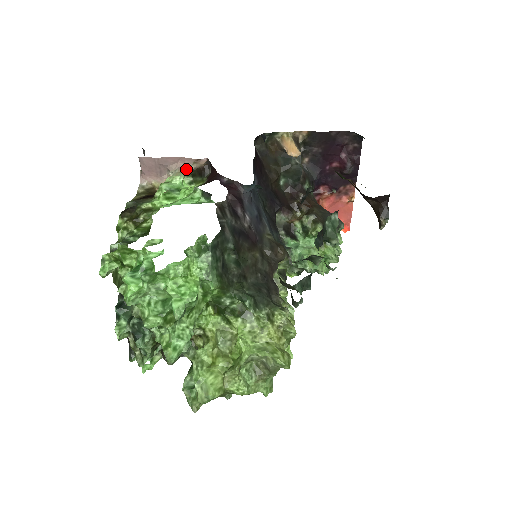
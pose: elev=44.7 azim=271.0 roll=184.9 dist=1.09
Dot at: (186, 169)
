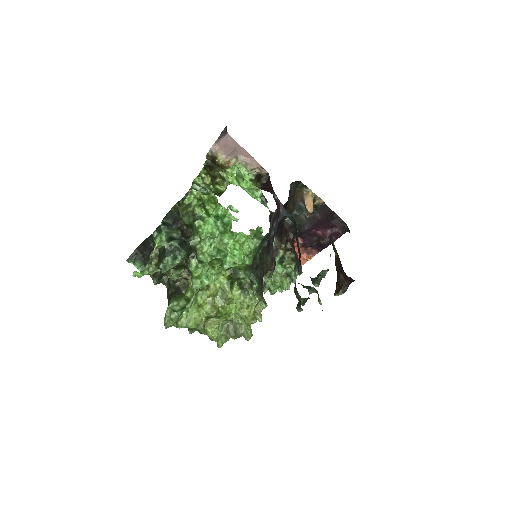
Dot at: (249, 166)
